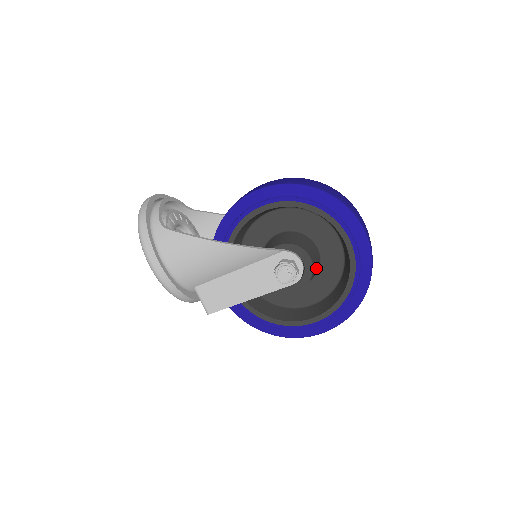
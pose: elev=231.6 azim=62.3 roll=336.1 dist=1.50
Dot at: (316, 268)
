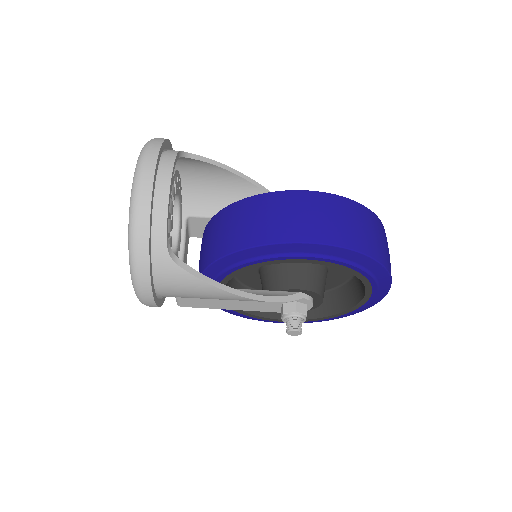
Dot at: occluded
